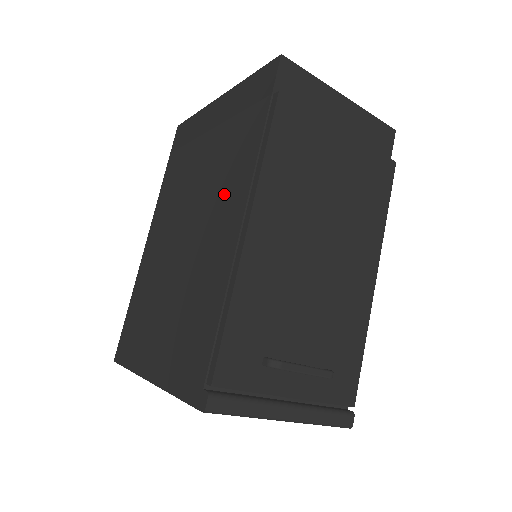
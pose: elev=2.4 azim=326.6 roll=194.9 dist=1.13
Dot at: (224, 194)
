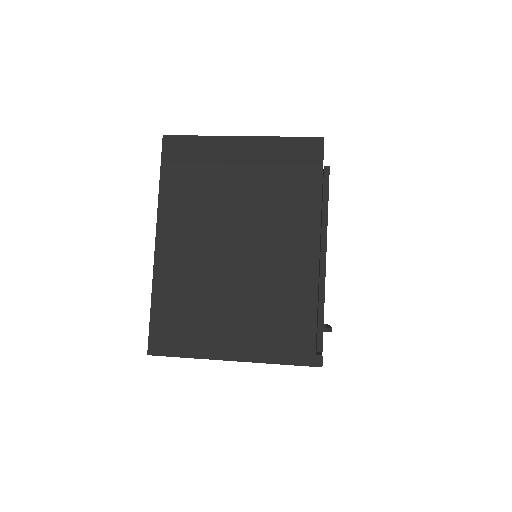
Dot at: (288, 227)
